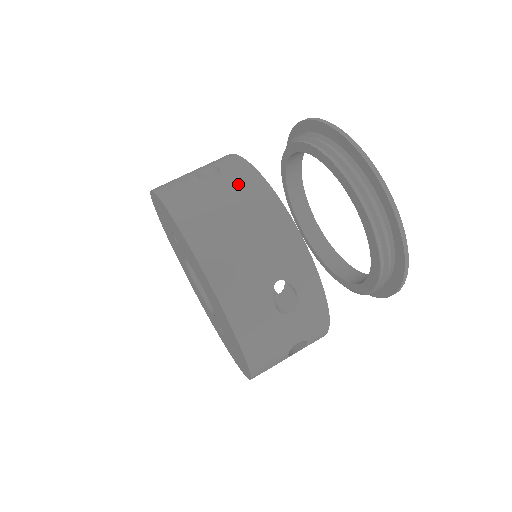
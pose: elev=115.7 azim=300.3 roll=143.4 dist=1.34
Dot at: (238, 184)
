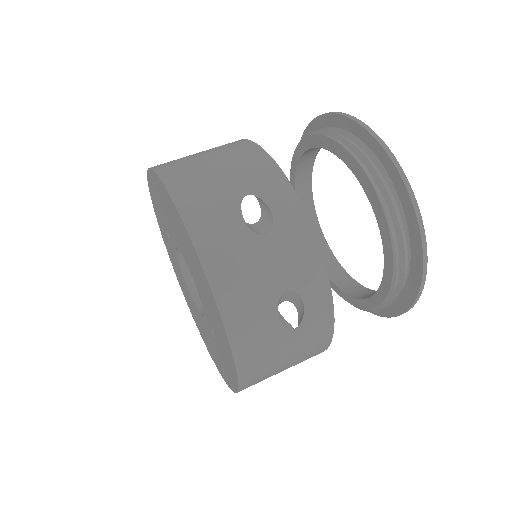
Dot at: occluded
